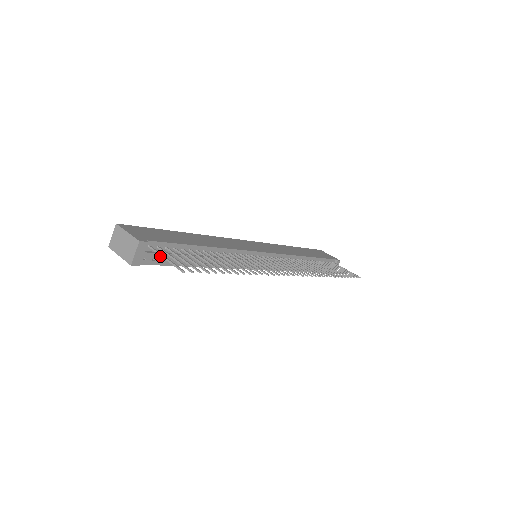
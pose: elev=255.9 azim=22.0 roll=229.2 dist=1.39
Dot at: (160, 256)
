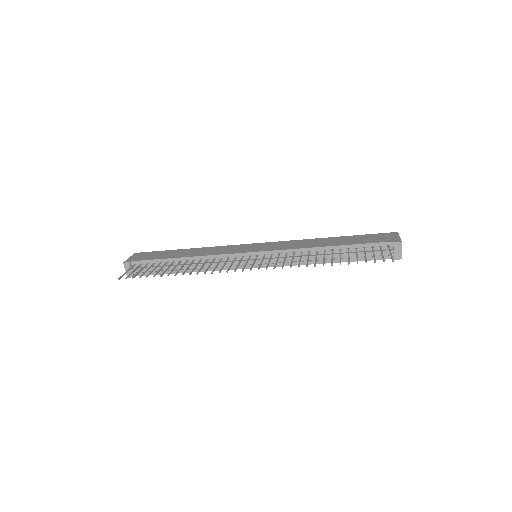
Dot at: (144, 269)
